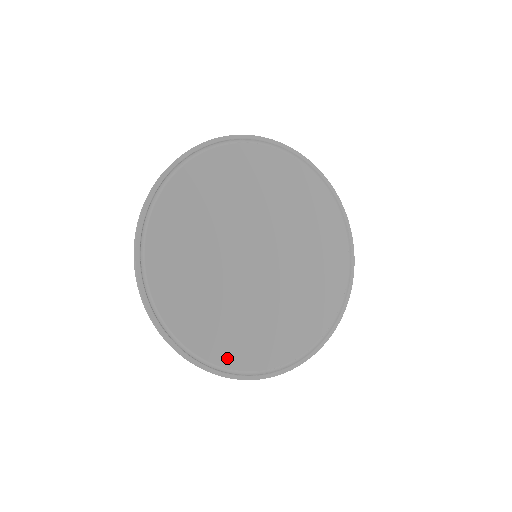
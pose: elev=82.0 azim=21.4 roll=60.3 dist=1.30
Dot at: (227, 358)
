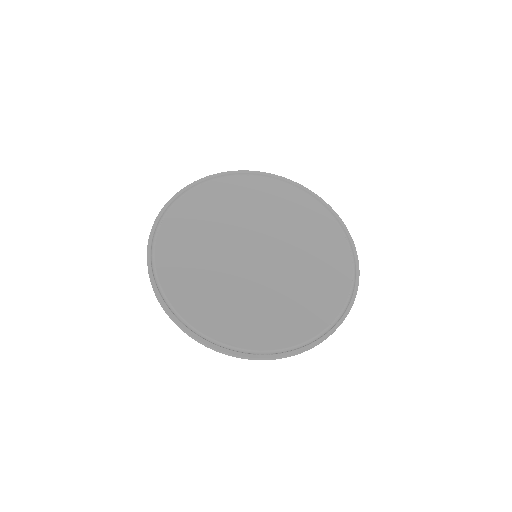
Dot at: (318, 323)
